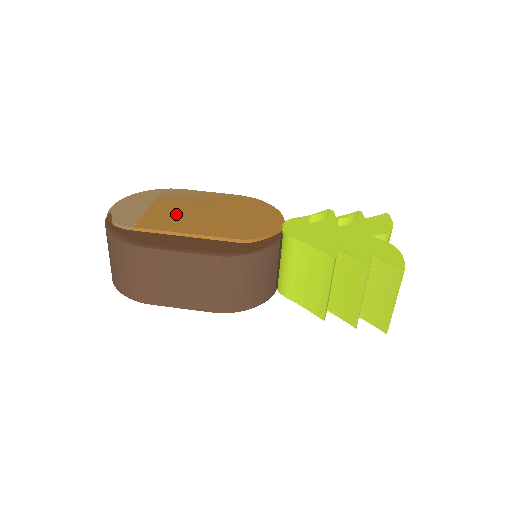
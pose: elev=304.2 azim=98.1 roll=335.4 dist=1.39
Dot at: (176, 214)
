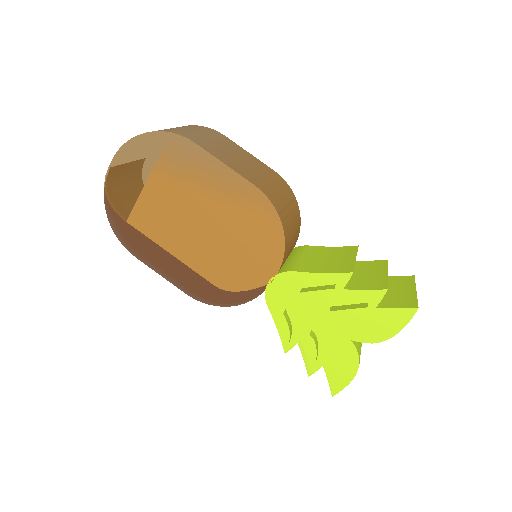
Dot at: (170, 210)
